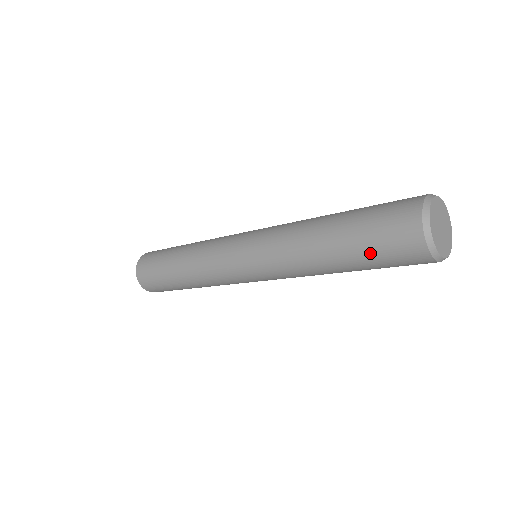
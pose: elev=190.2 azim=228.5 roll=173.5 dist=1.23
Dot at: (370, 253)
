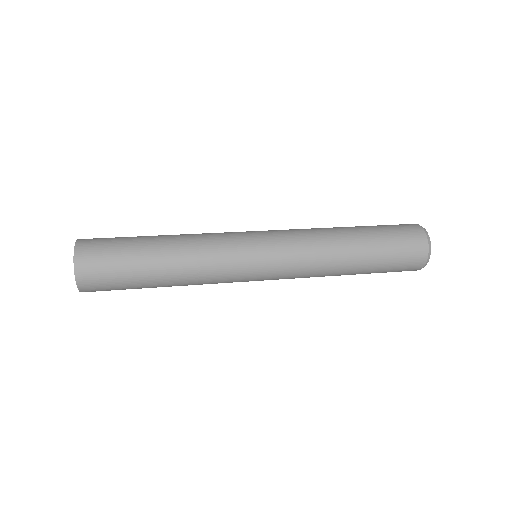
Dot at: (389, 250)
